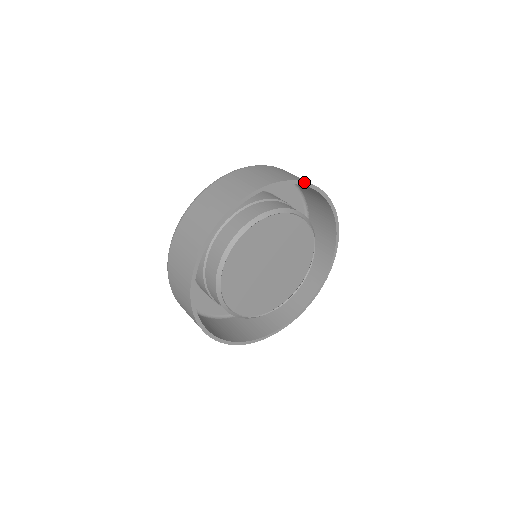
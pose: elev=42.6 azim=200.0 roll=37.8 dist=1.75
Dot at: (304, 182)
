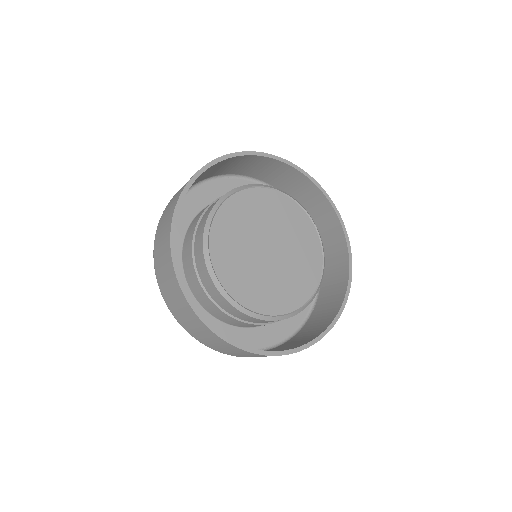
Dot at: (223, 157)
